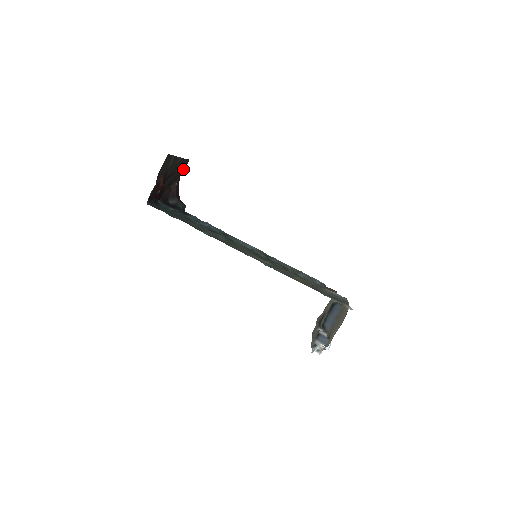
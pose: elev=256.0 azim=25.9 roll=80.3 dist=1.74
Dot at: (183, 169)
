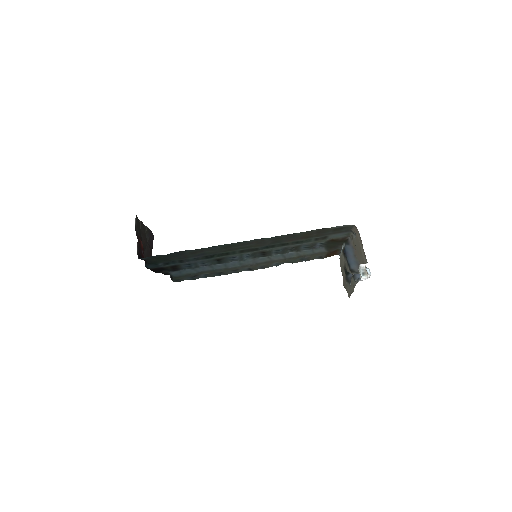
Dot at: (152, 246)
